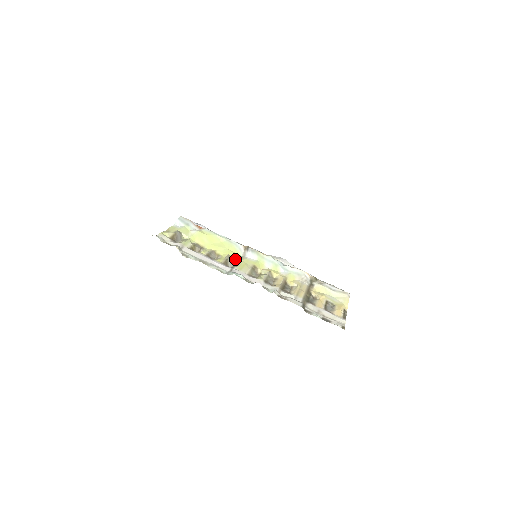
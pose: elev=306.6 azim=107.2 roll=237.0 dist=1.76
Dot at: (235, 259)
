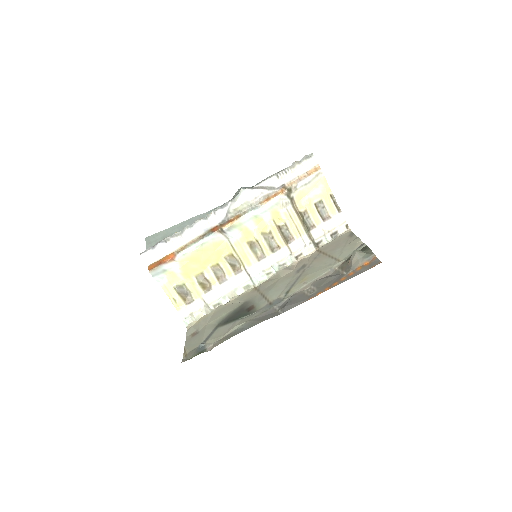
Dot at: (230, 253)
